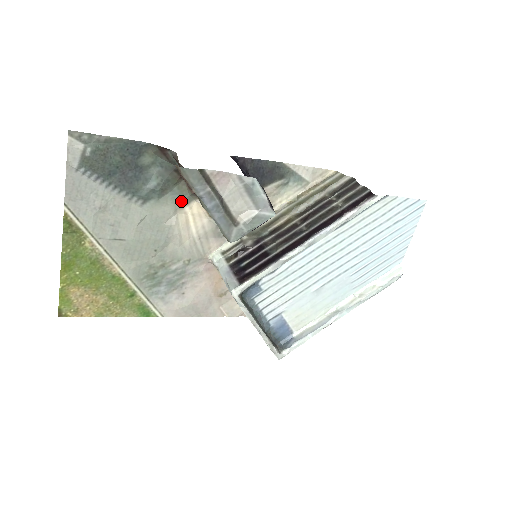
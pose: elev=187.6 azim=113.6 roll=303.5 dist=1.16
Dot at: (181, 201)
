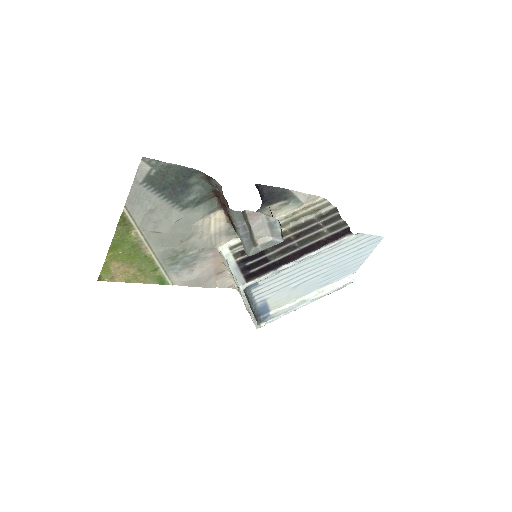
Dot at: (210, 210)
